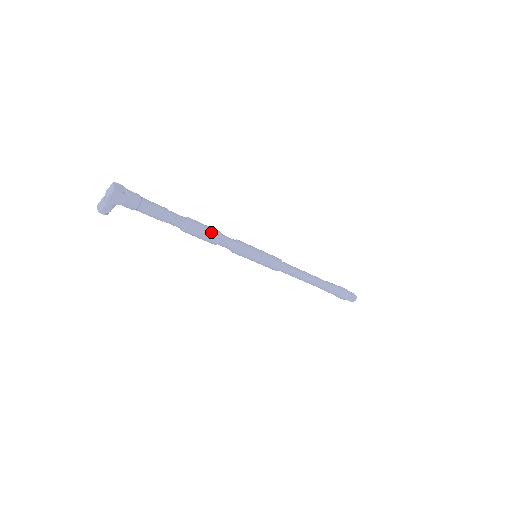
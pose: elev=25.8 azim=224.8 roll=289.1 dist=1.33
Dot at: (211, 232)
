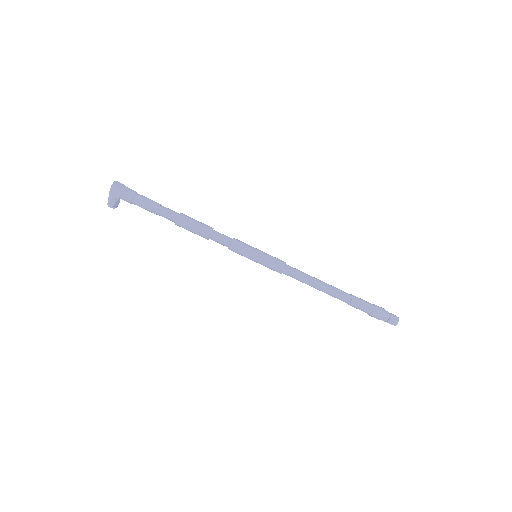
Dot at: (201, 226)
